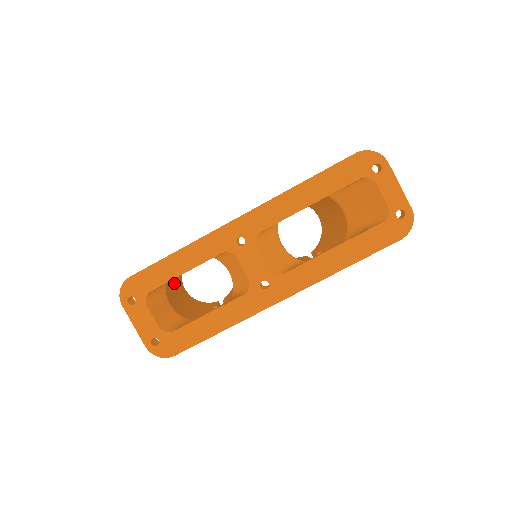
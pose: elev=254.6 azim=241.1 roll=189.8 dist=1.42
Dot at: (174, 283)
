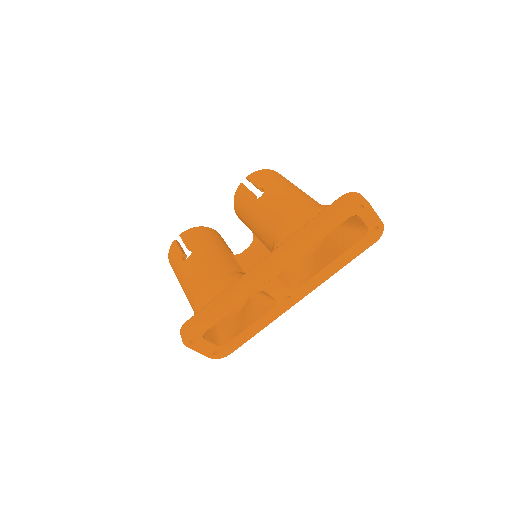
Dot at: occluded
